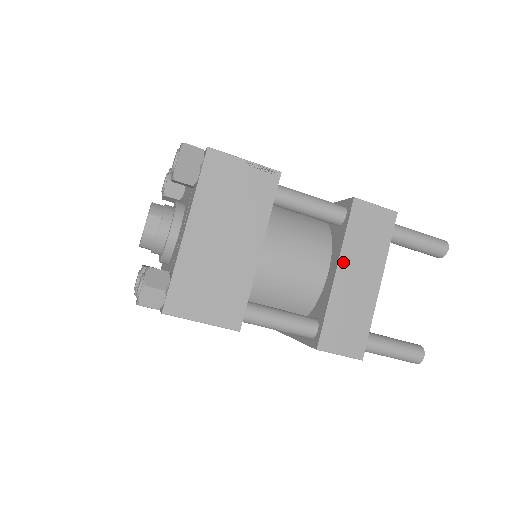
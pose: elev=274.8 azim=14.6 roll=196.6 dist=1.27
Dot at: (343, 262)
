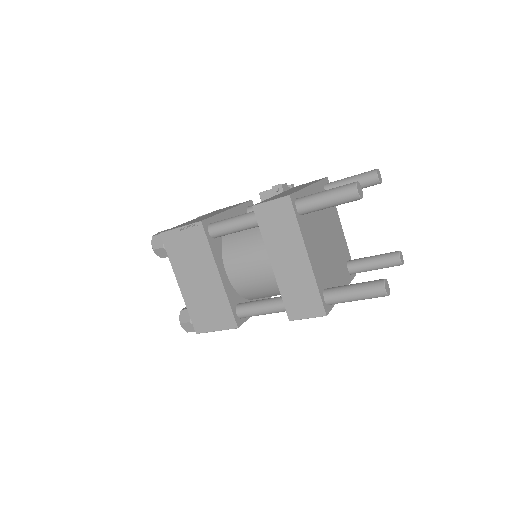
Dot at: (272, 255)
